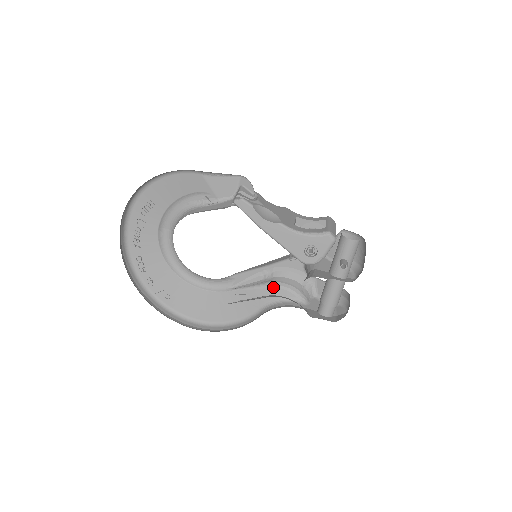
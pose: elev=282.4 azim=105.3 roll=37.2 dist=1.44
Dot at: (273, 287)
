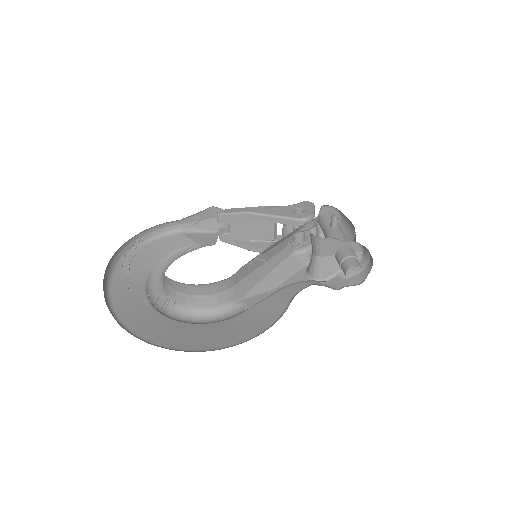
Dot at: (289, 286)
